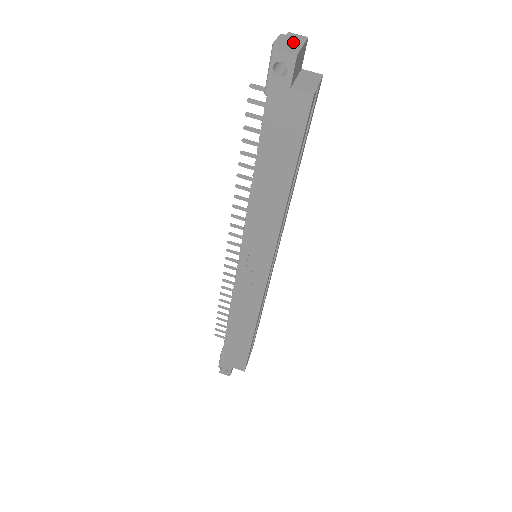
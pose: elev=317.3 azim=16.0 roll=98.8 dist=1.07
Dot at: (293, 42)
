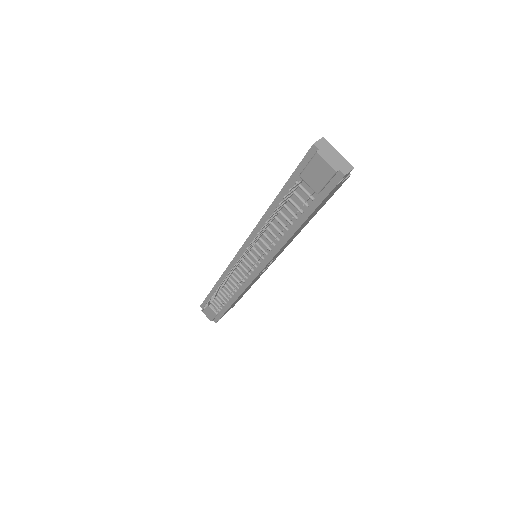
Dot at: (333, 155)
